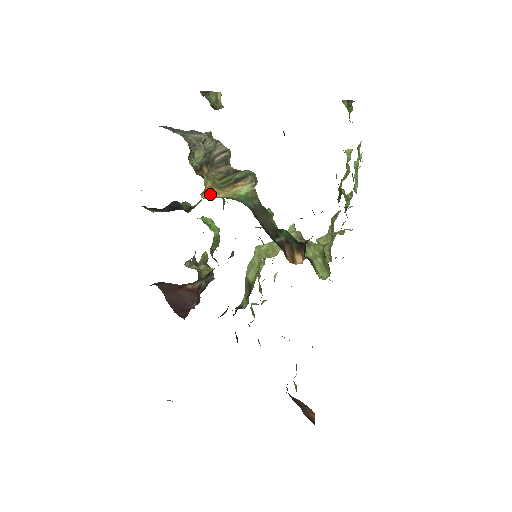
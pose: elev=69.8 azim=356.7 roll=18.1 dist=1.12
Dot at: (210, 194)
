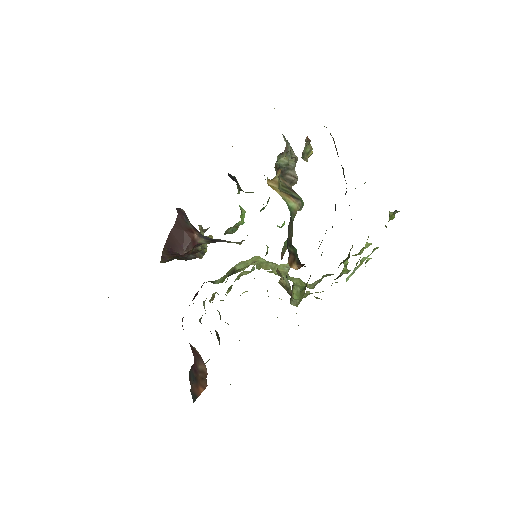
Dot at: (272, 186)
